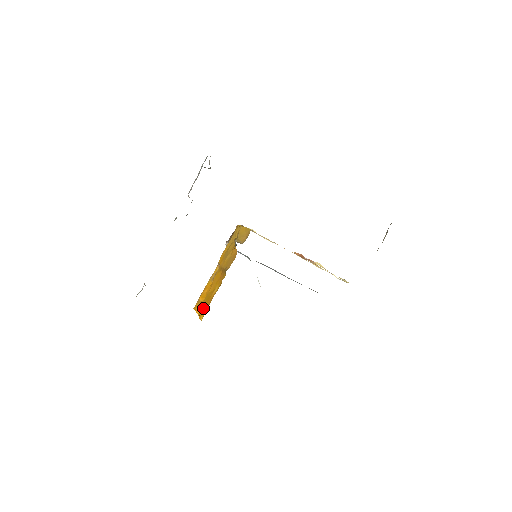
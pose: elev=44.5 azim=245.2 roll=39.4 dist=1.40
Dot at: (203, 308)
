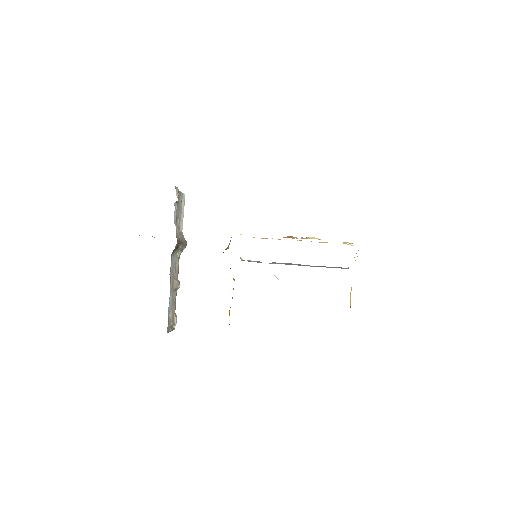
Dot at: occluded
